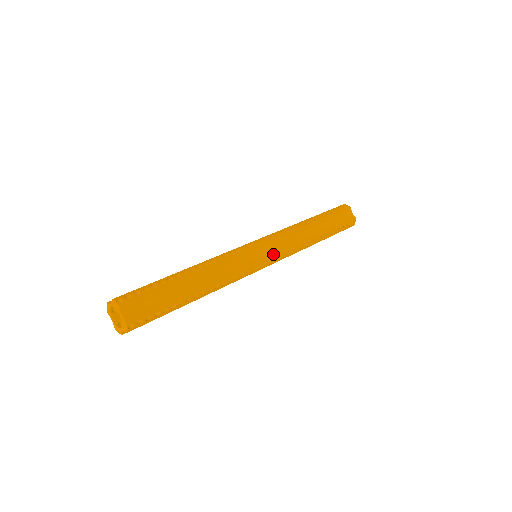
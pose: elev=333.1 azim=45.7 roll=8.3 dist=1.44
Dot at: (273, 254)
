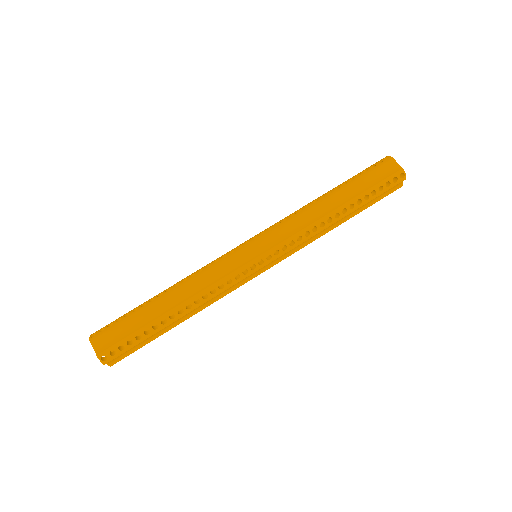
Dot at: occluded
